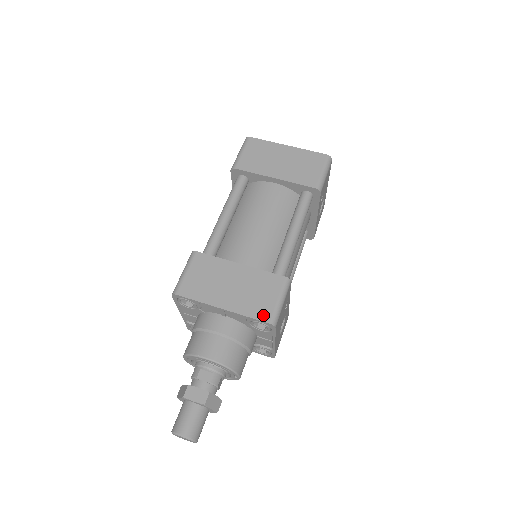
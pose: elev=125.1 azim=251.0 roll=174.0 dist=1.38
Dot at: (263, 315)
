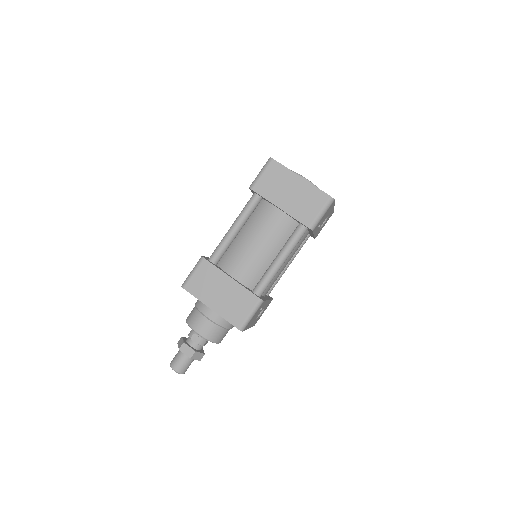
Dot at: (236, 322)
